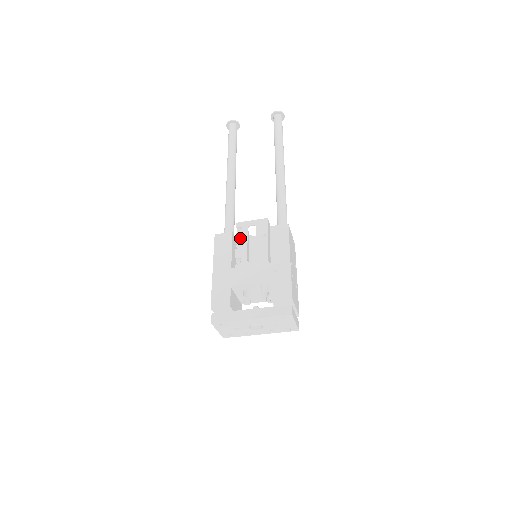
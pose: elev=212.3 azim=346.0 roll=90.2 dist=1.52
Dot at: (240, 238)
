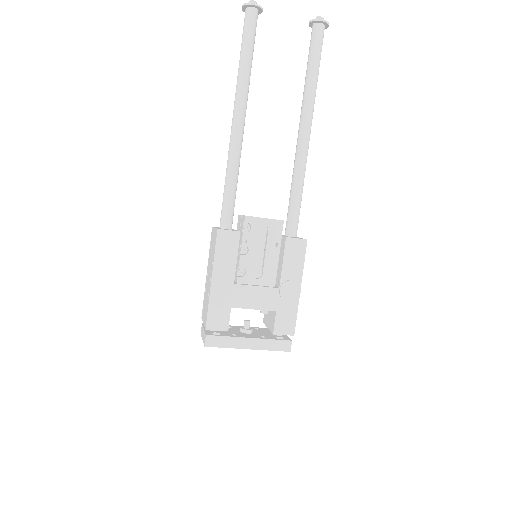
Dot at: (247, 241)
